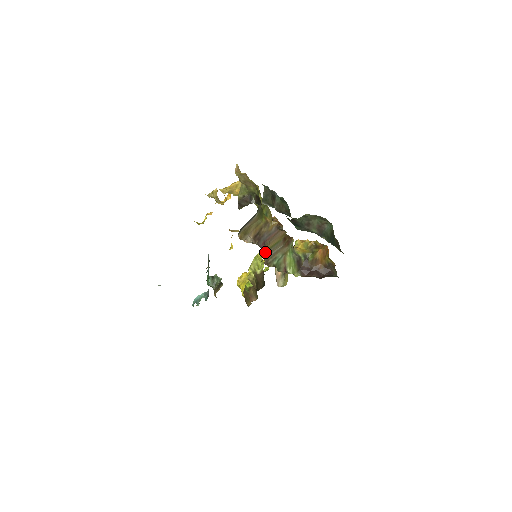
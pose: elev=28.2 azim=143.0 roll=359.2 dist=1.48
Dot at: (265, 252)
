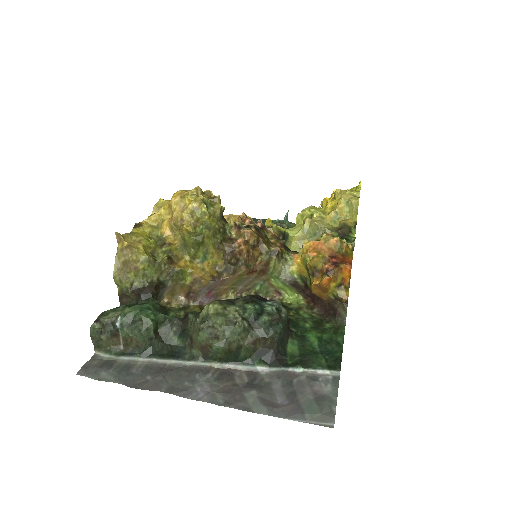
Dot at: (225, 291)
